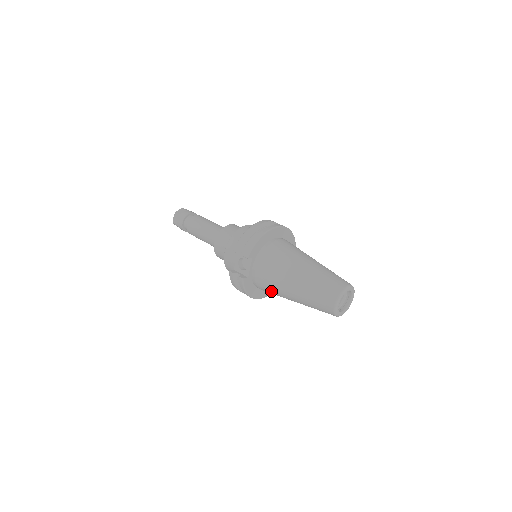
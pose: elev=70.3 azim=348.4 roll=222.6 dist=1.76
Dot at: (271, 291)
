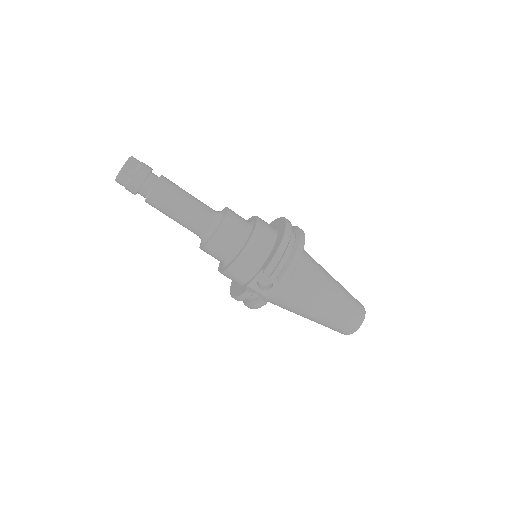
Dot at: (282, 307)
